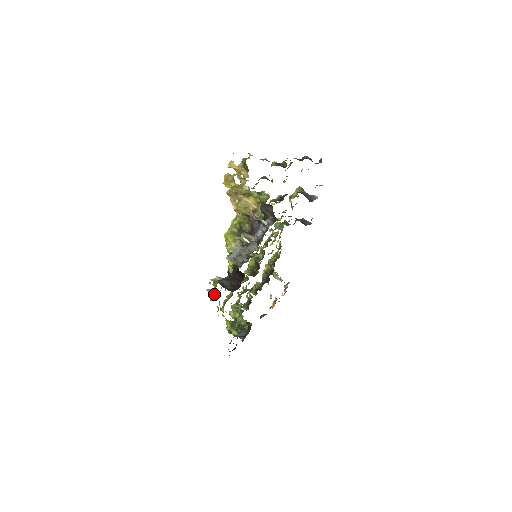
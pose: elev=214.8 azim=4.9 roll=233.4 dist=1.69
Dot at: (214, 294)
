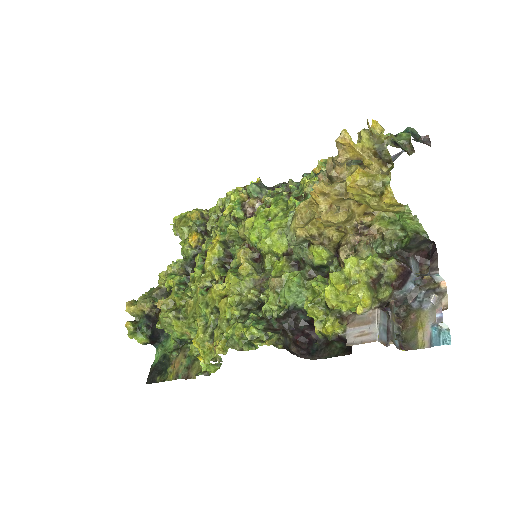
Dot at: (222, 341)
